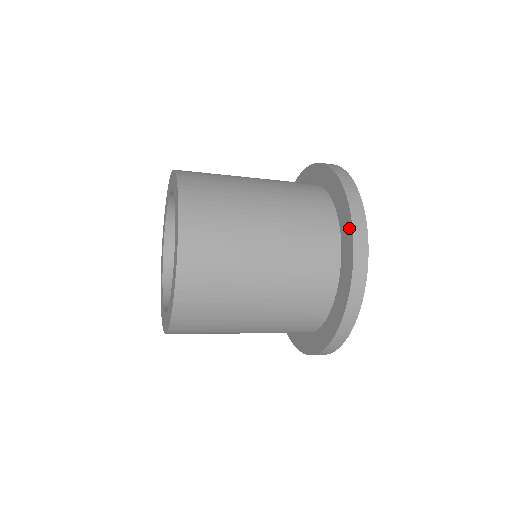
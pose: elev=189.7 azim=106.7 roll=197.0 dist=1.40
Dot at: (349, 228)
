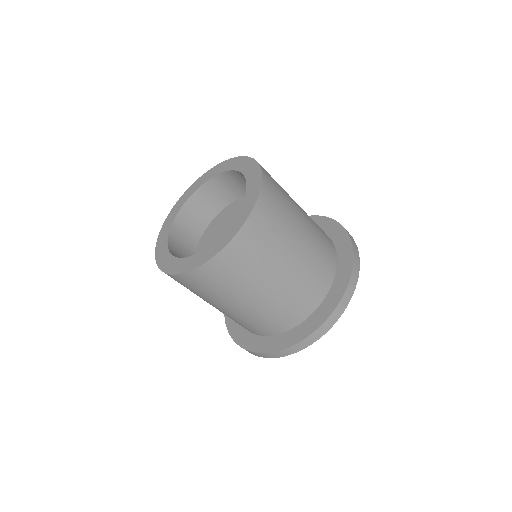
Dot at: (346, 278)
